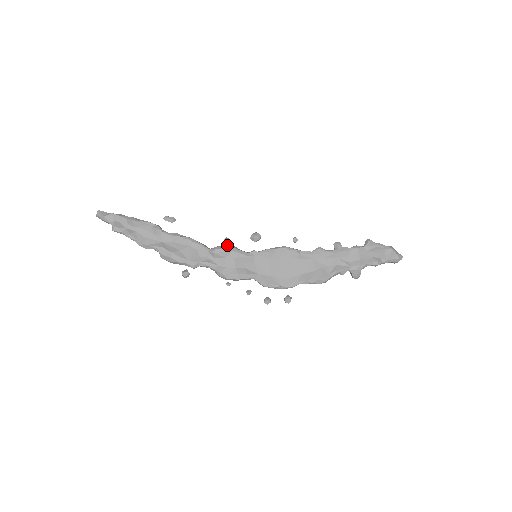
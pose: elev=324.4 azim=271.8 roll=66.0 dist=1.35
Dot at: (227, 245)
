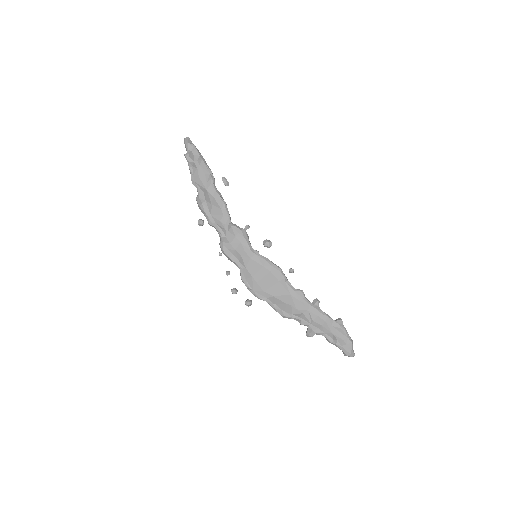
Dot at: (245, 230)
